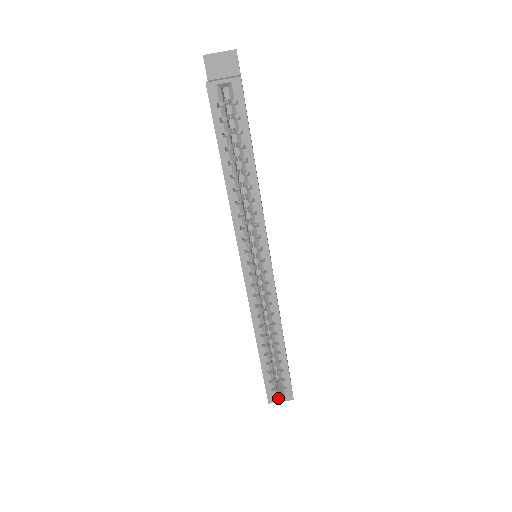
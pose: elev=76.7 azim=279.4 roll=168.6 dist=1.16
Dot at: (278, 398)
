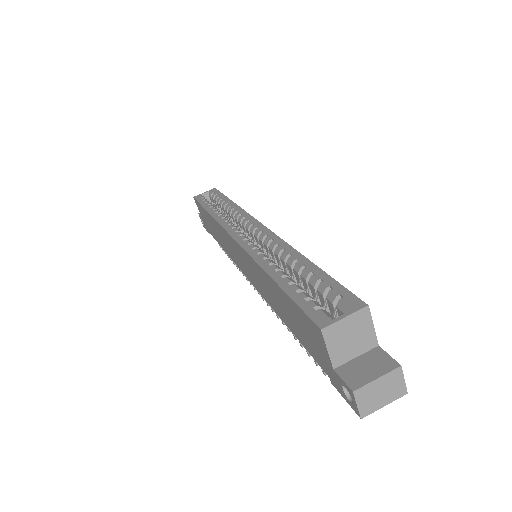
Dot at: (337, 318)
